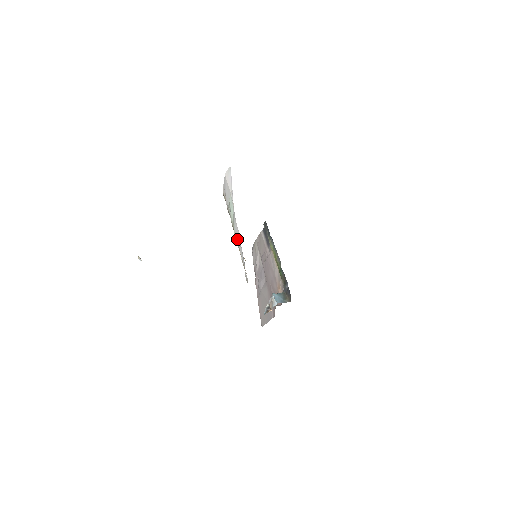
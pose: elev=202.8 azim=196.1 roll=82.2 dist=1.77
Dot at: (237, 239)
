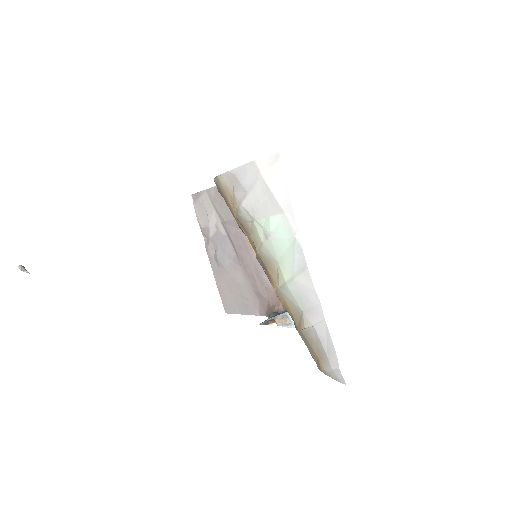
Dot at: (299, 298)
